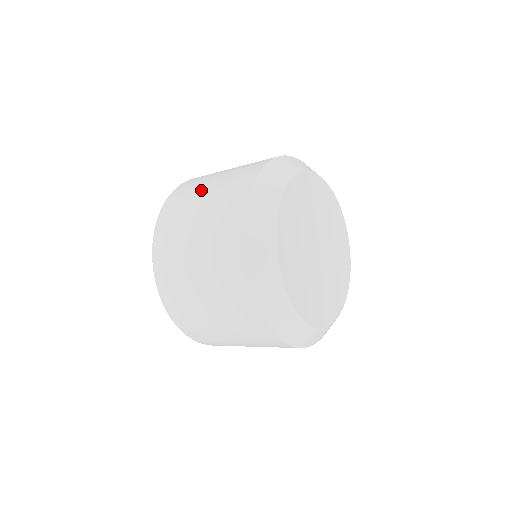
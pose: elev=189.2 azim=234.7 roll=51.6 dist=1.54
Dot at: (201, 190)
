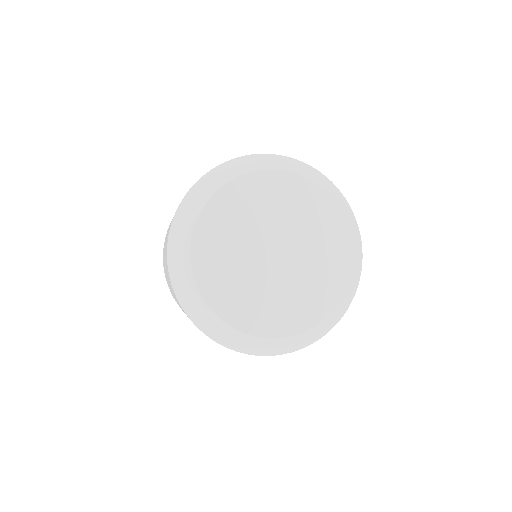
Dot at: occluded
